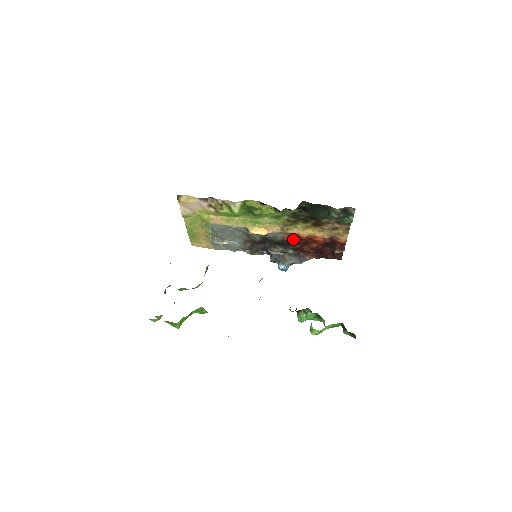
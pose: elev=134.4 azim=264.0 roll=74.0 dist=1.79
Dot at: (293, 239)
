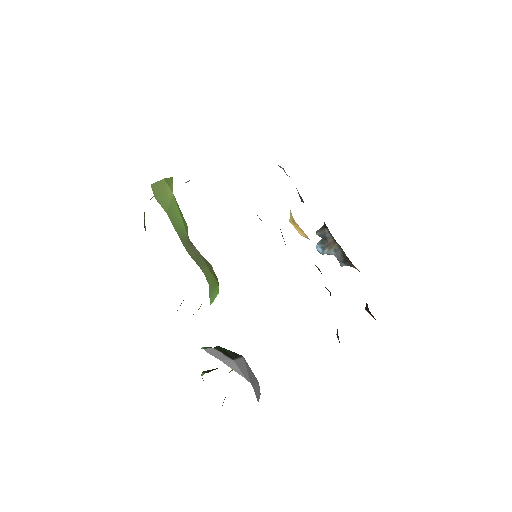
Dot at: occluded
